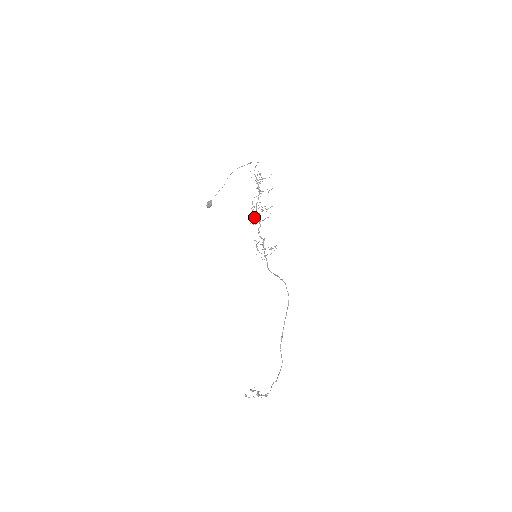
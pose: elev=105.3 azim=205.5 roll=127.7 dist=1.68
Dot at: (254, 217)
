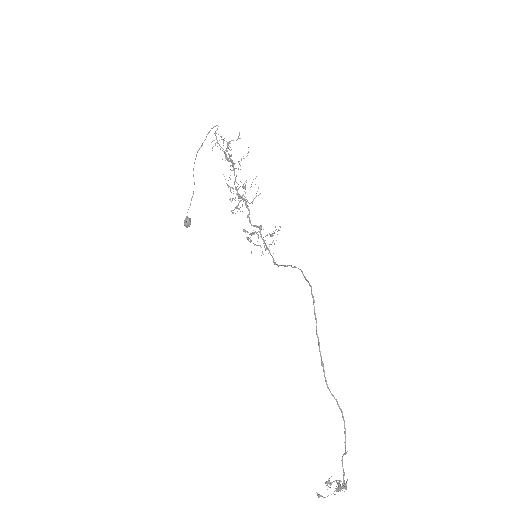
Dot at: occluded
